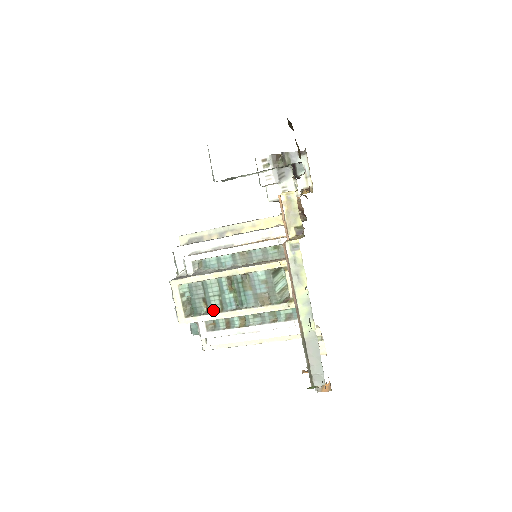
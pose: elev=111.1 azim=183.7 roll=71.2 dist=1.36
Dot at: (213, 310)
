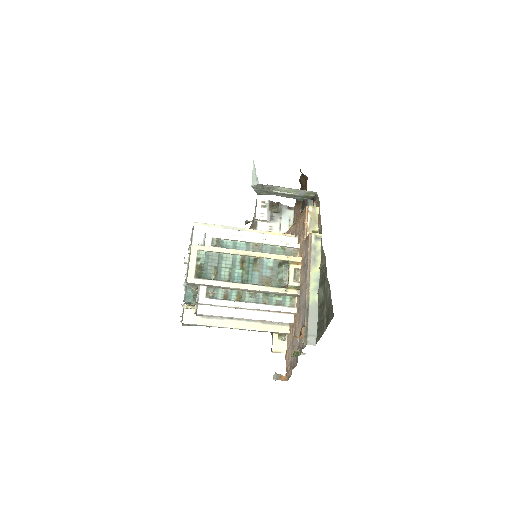
Dot at: (221, 279)
